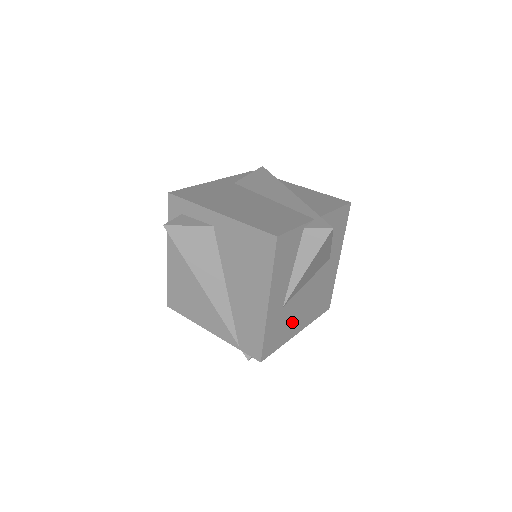
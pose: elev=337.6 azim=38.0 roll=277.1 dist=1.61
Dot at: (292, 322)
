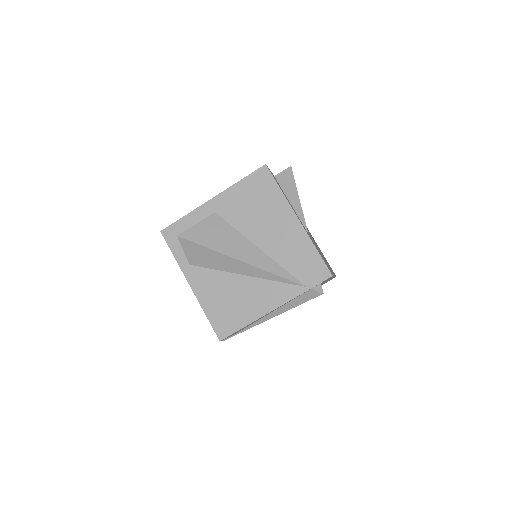
Dot at: occluded
